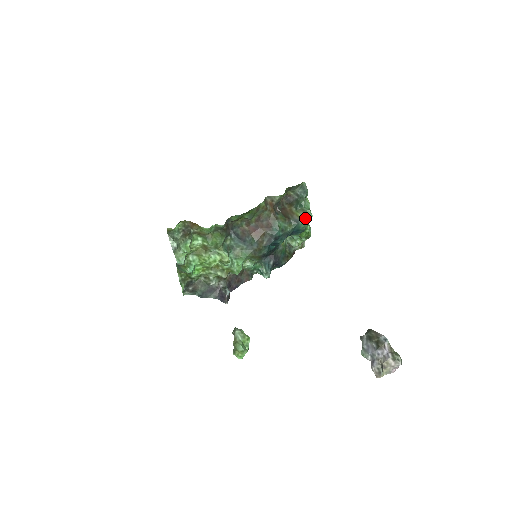
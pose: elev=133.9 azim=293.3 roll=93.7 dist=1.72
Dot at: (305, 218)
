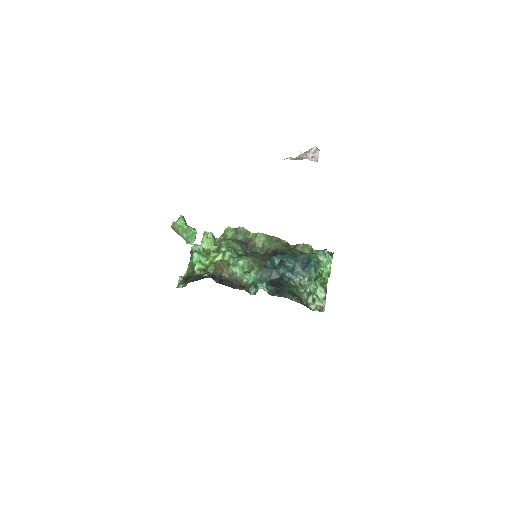
Dot at: (322, 260)
